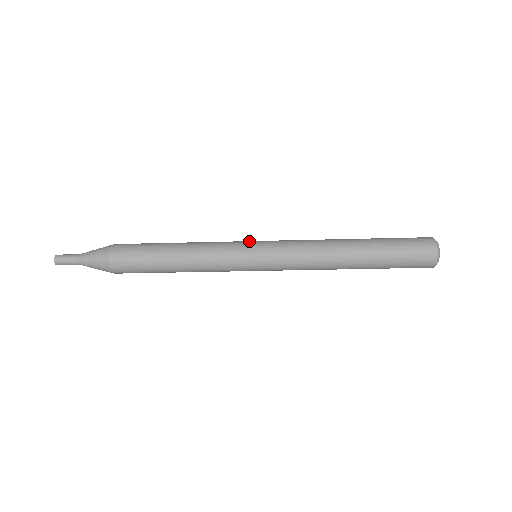
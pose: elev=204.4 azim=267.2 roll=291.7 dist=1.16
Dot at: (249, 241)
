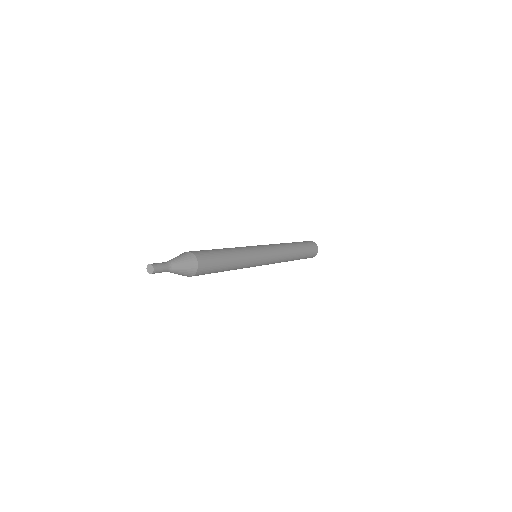
Dot at: (262, 254)
